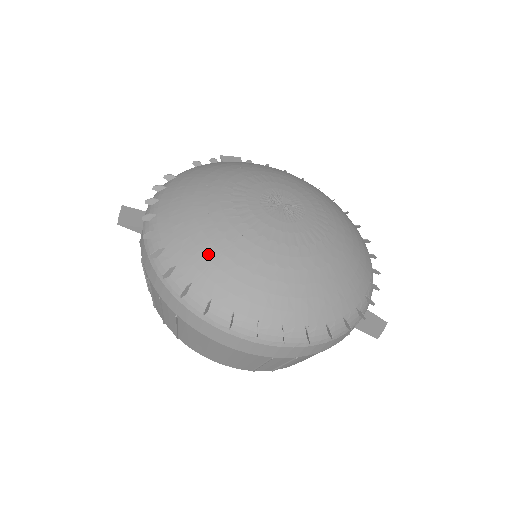
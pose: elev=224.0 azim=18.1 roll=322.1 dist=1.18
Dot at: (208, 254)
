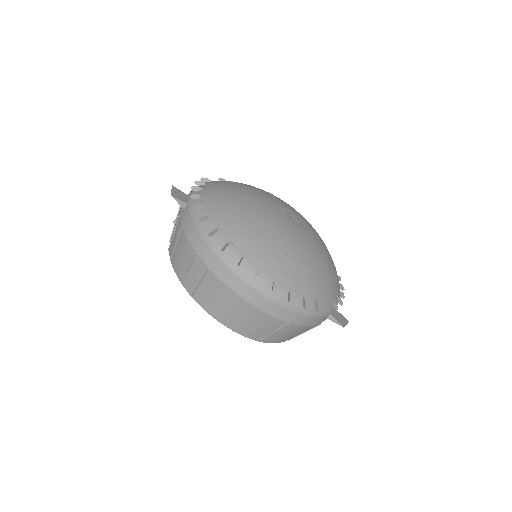
Dot at: (244, 227)
